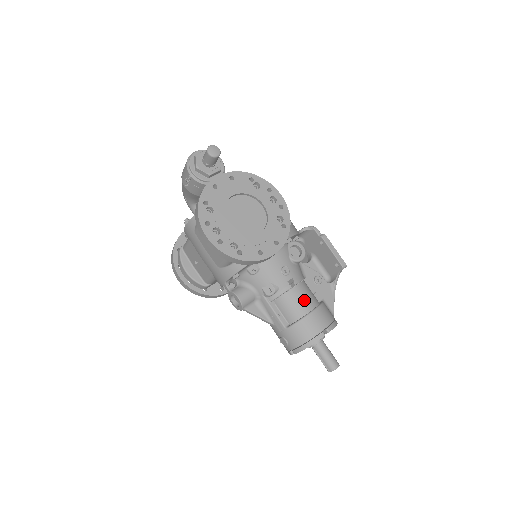
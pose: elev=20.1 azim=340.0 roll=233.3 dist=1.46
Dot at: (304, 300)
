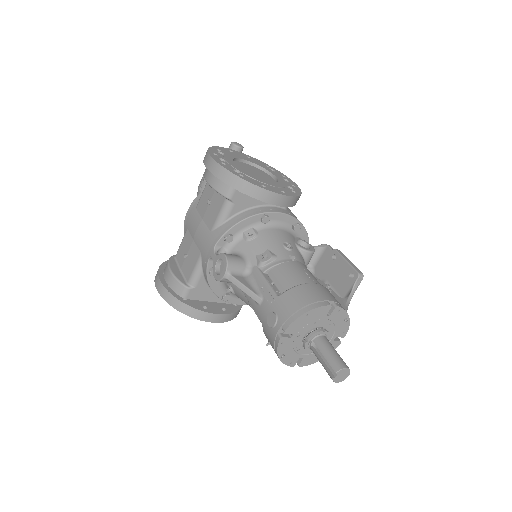
Dot at: (307, 273)
